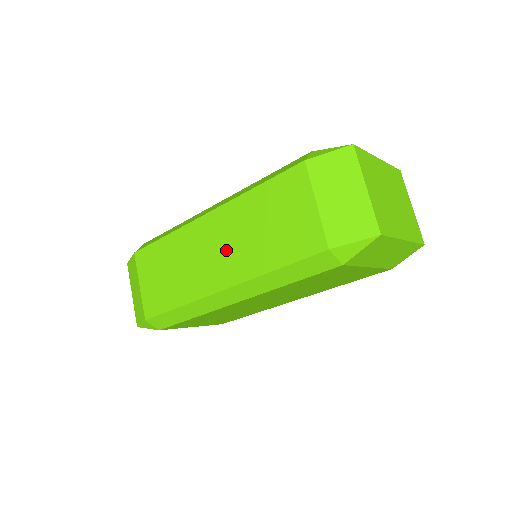
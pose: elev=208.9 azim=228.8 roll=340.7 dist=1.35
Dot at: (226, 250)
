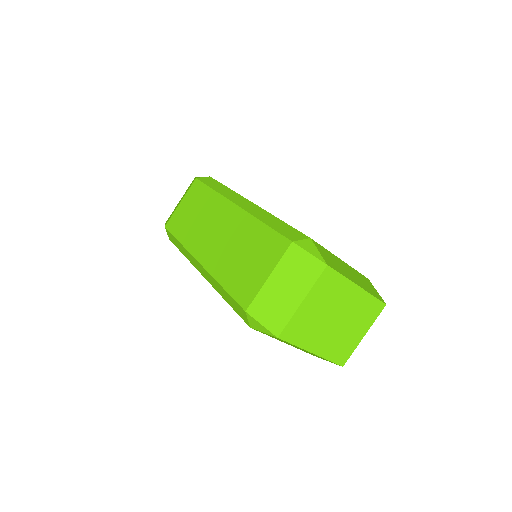
Dot at: (220, 240)
